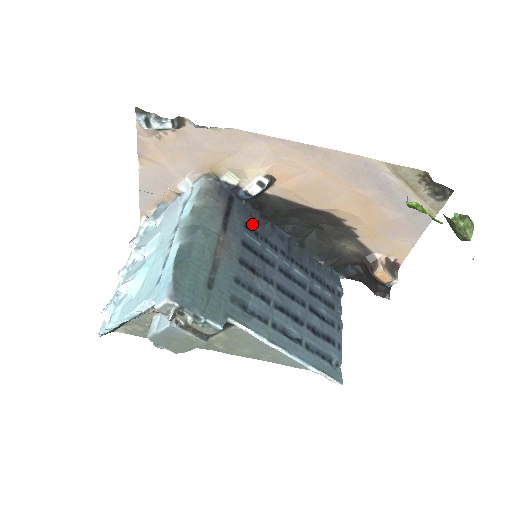
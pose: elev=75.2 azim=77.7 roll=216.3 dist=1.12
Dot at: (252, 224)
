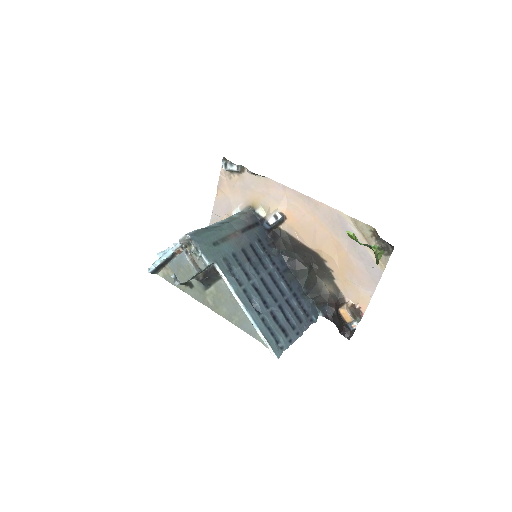
Dot at: (264, 243)
